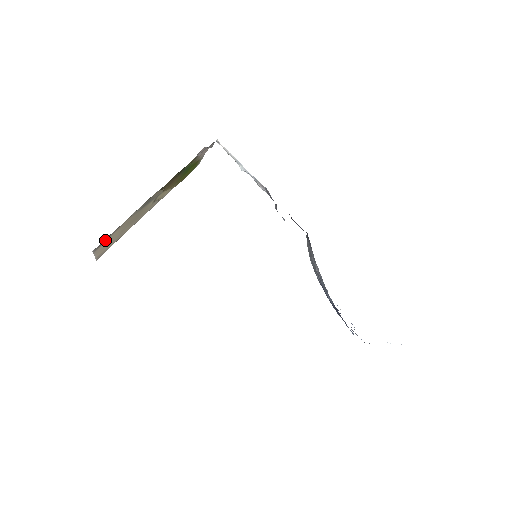
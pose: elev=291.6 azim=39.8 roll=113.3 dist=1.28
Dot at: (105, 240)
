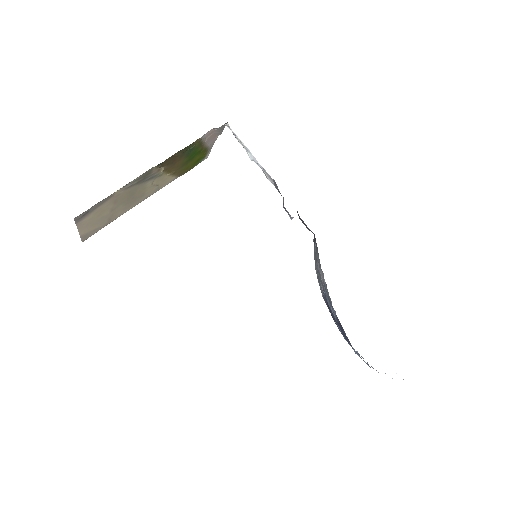
Dot at: (90, 210)
